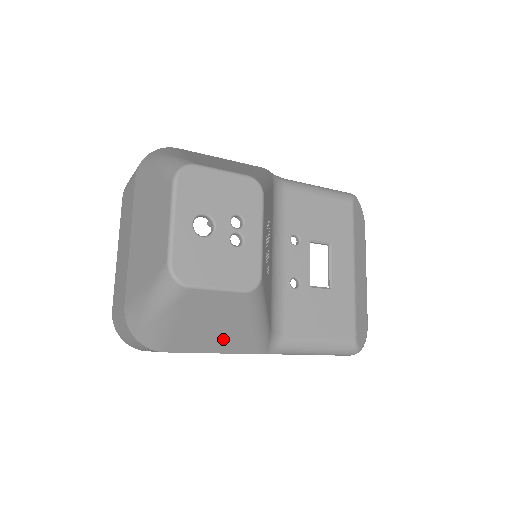
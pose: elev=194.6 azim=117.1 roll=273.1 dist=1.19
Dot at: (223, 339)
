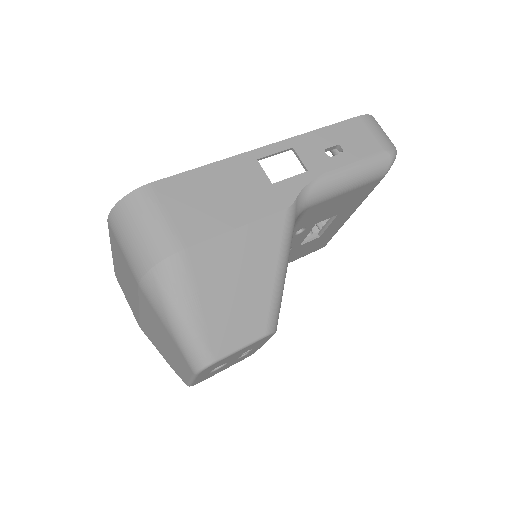
Dot at: occluded
